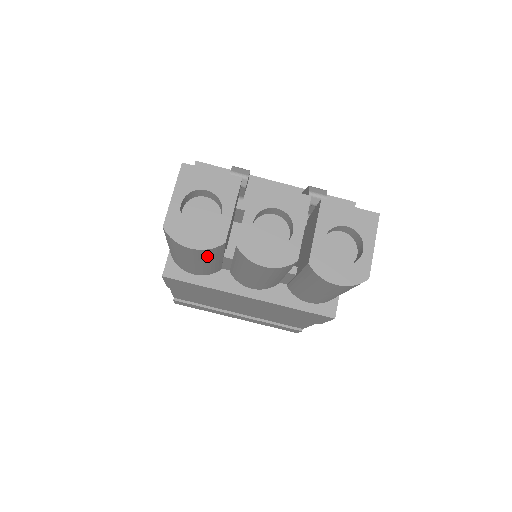
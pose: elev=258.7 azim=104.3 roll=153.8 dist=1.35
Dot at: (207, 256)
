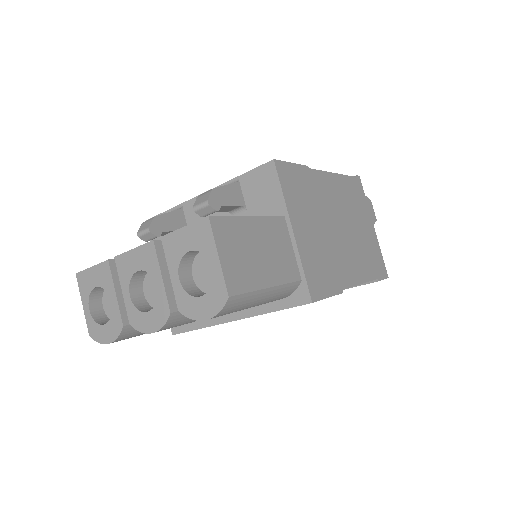
Dot at: (138, 333)
